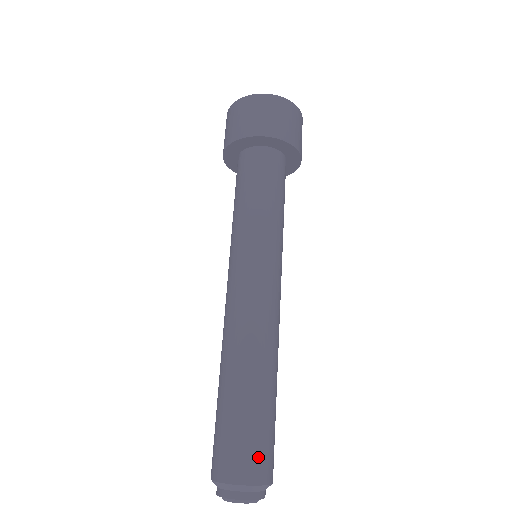
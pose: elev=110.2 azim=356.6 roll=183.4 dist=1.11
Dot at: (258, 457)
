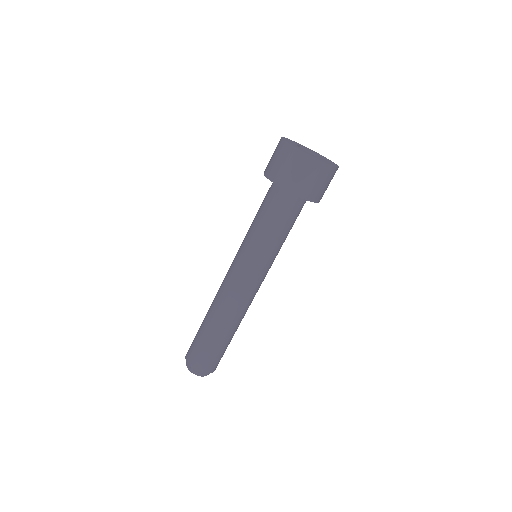
Dot at: (214, 364)
